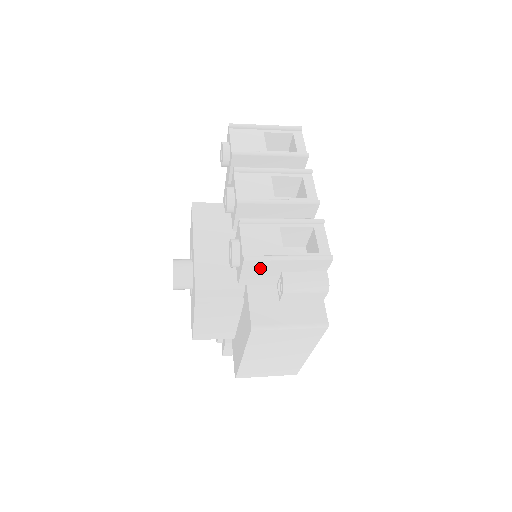
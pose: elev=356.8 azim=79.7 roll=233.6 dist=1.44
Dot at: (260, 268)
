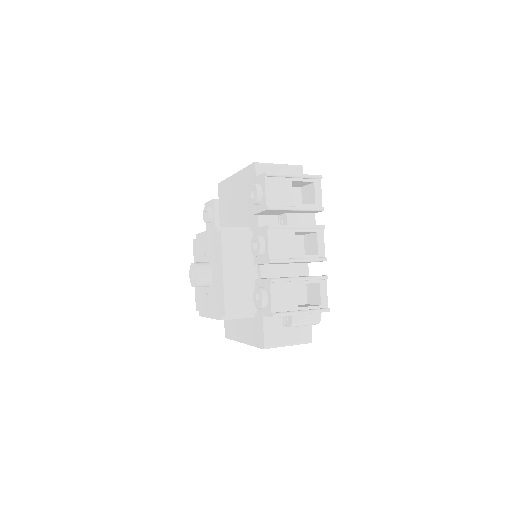
Dot at: occluded
